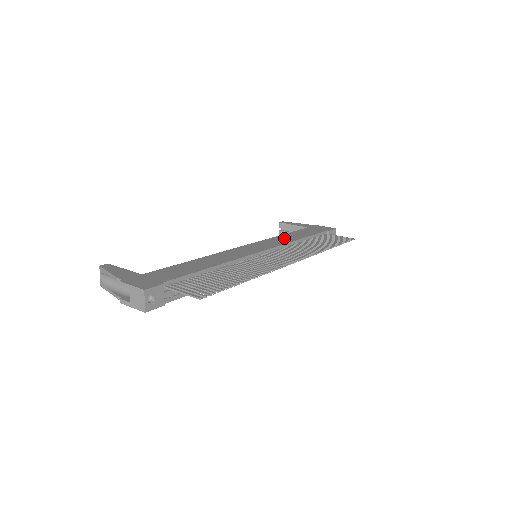
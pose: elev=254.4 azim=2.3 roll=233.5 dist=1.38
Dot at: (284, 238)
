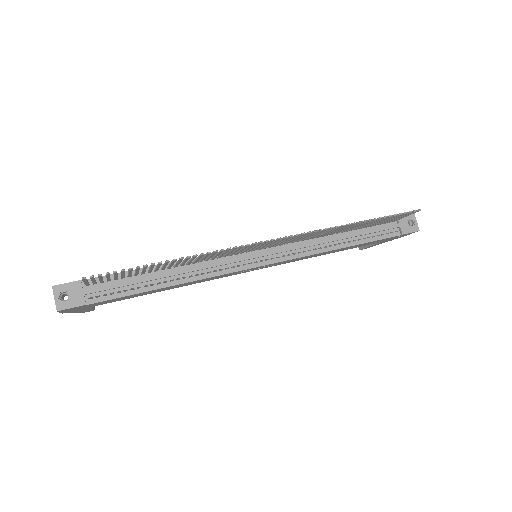
Dot at: occluded
